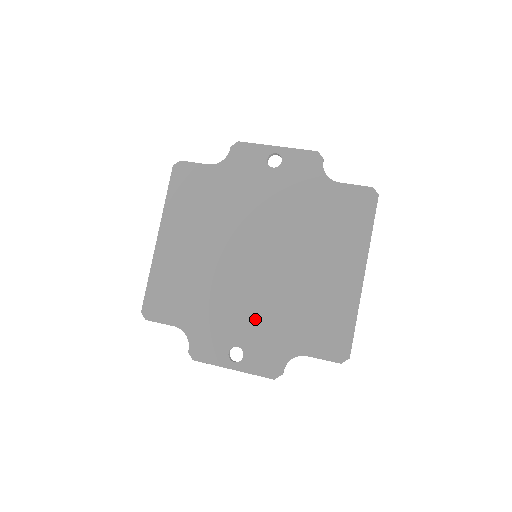
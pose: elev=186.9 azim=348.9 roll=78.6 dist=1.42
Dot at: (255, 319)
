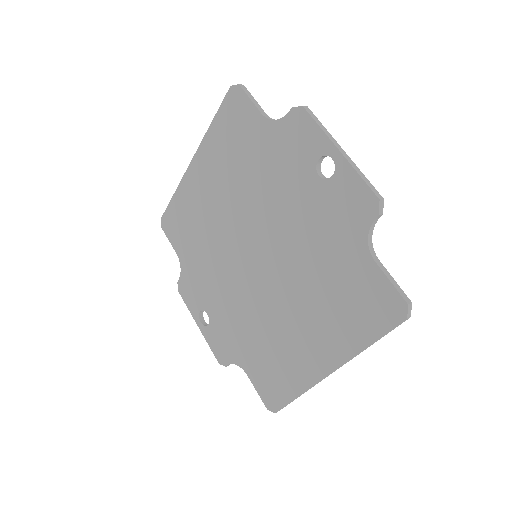
Dot at: (228, 308)
